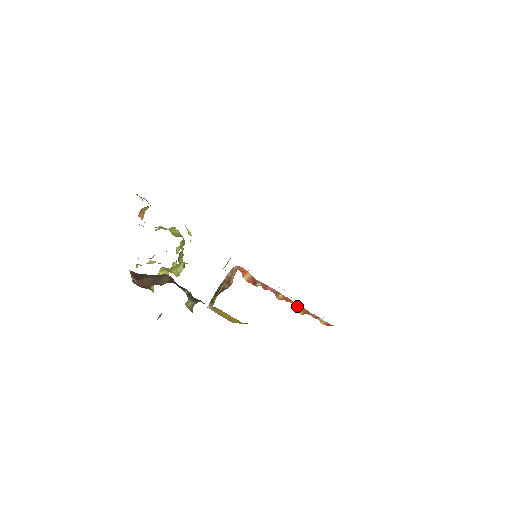
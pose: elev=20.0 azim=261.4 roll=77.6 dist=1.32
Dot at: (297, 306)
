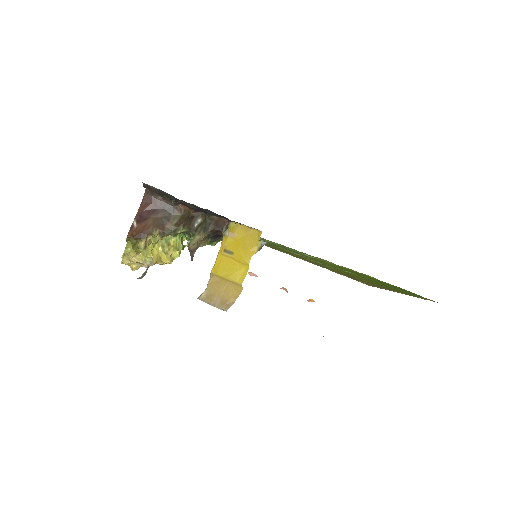
Dot at: occluded
